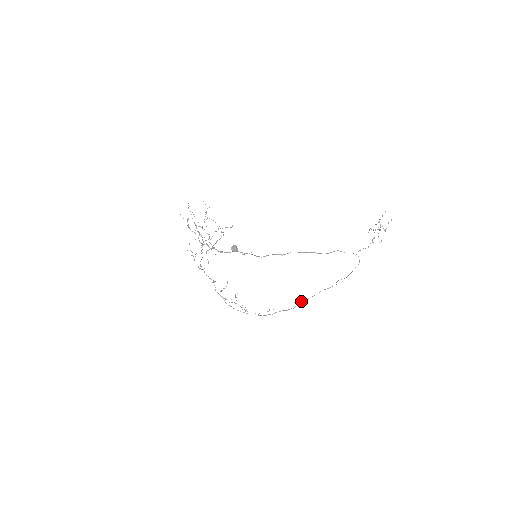
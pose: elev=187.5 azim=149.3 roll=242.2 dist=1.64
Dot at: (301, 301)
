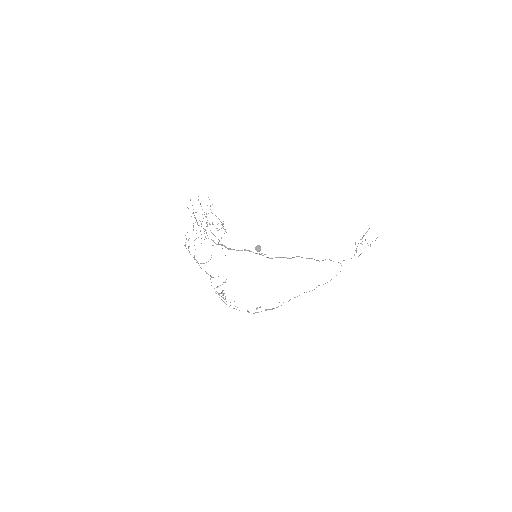
Dot at: occluded
